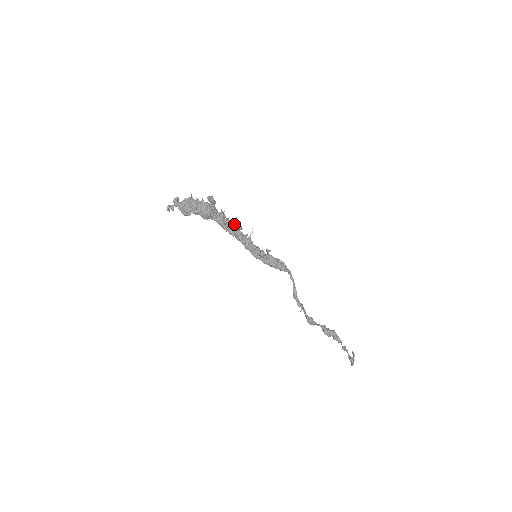
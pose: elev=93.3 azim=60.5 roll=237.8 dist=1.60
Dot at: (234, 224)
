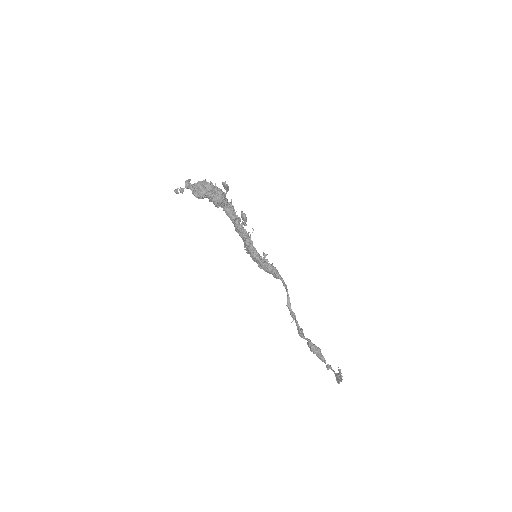
Dot at: (241, 217)
